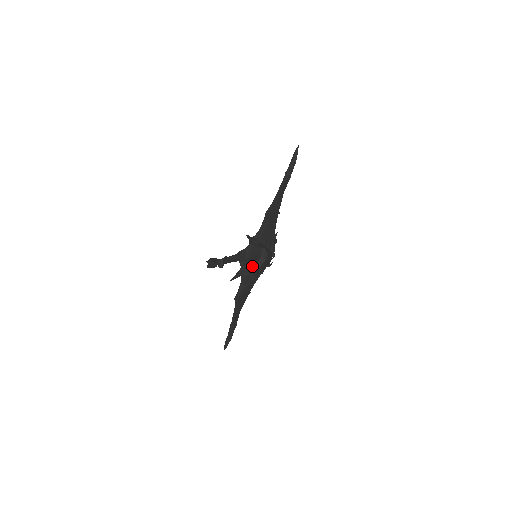
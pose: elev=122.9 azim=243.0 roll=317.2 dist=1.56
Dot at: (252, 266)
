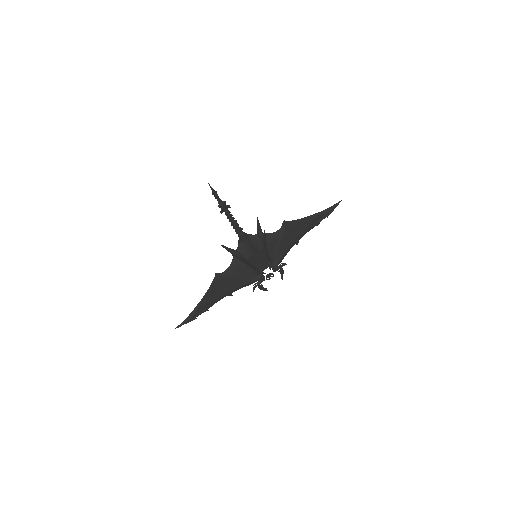
Dot at: occluded
